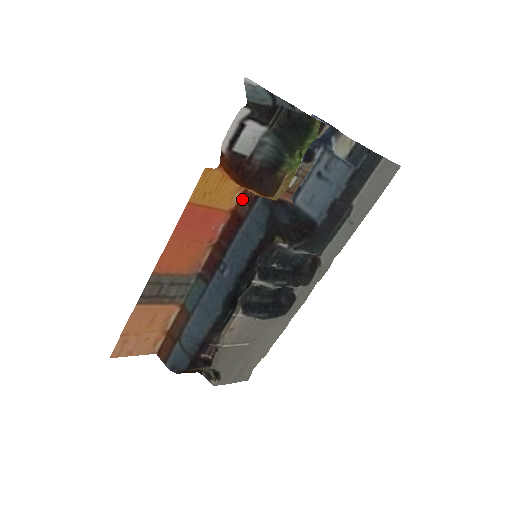
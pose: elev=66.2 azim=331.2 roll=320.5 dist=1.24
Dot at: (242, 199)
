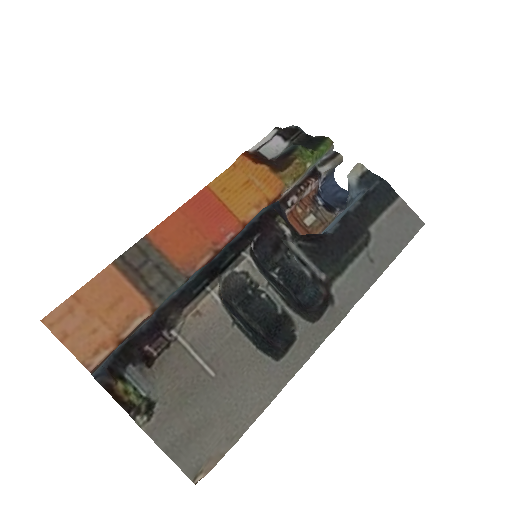
Dot at: occluded
